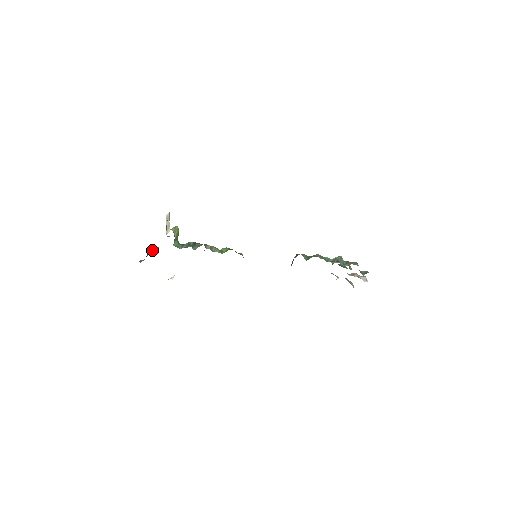
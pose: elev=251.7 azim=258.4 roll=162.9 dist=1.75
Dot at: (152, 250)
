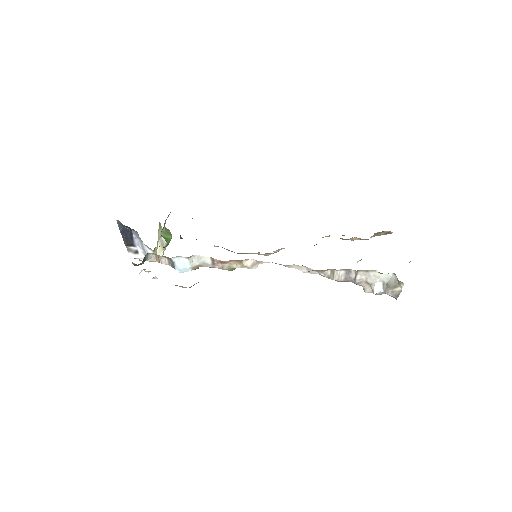
Dot at: occluded
